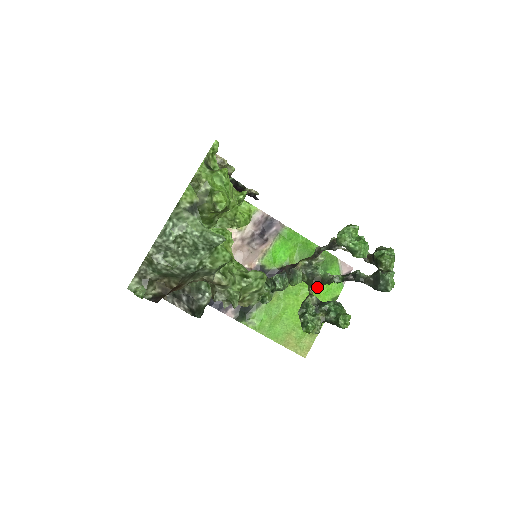
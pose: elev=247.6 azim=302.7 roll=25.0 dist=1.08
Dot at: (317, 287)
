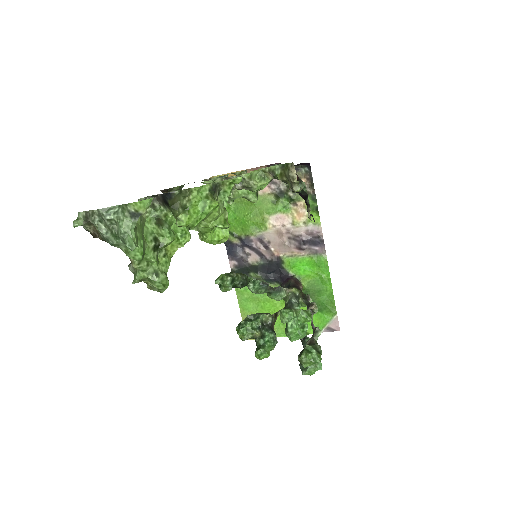
Dot at: occluded
